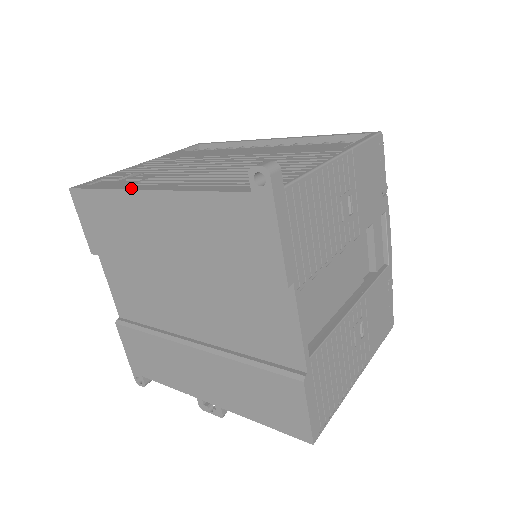
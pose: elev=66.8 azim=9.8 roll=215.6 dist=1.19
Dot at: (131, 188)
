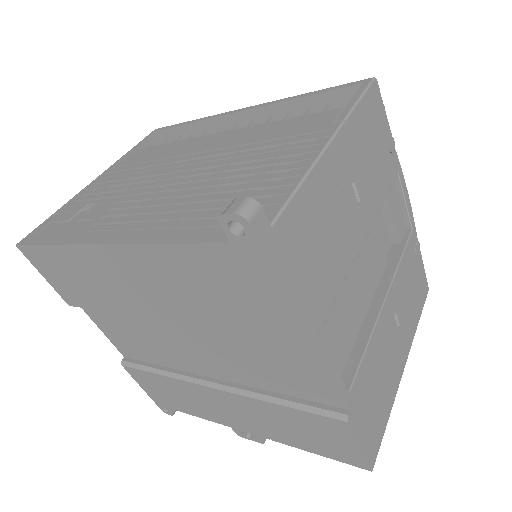
Dot at: (83, 241)
